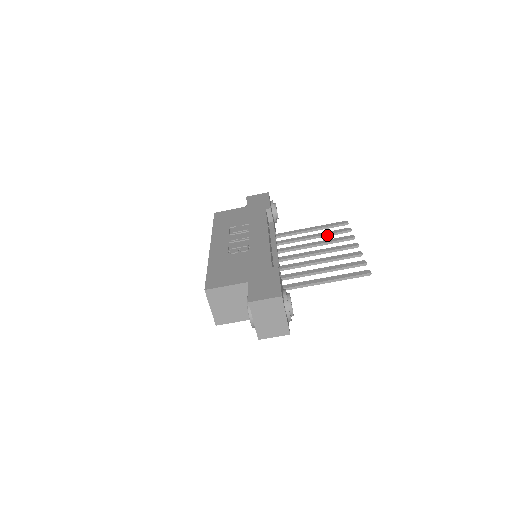
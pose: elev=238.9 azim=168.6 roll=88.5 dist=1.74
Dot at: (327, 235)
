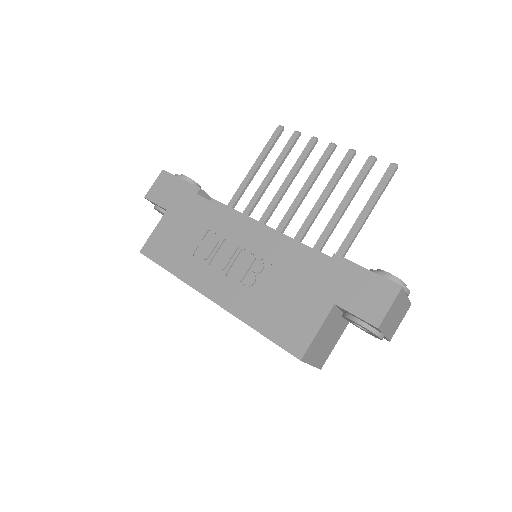
Dot at: (283, 161)
